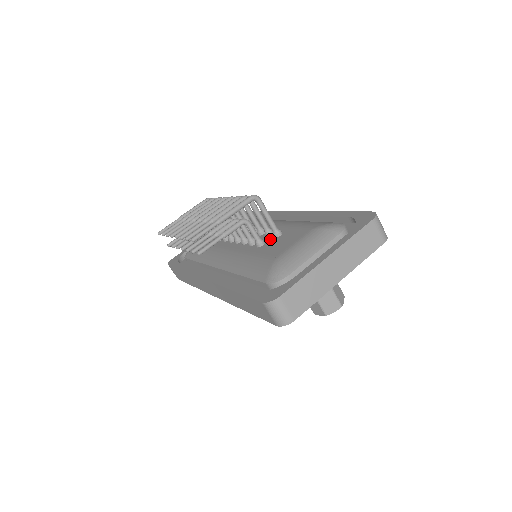
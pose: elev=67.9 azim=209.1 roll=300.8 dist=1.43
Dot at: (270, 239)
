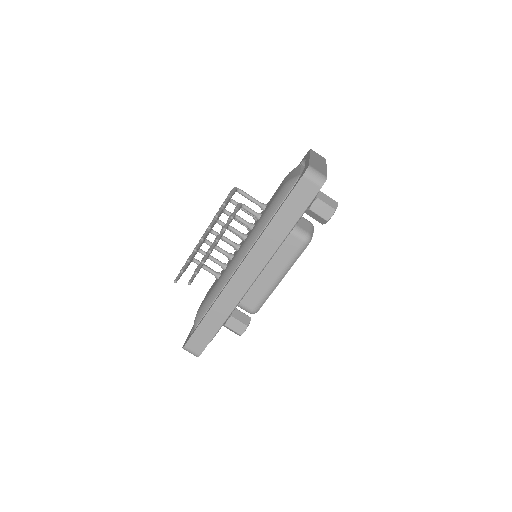
Dot at: (262, 212)
